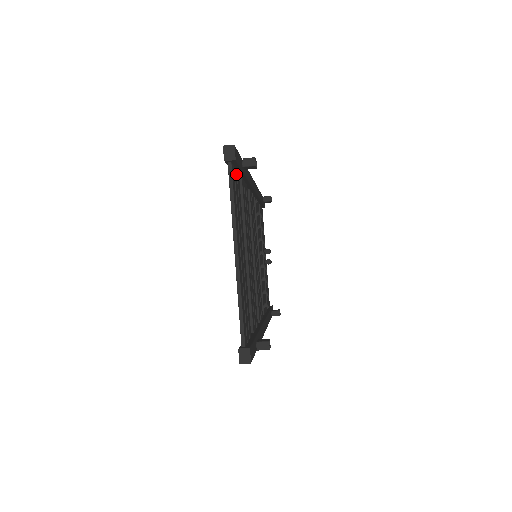
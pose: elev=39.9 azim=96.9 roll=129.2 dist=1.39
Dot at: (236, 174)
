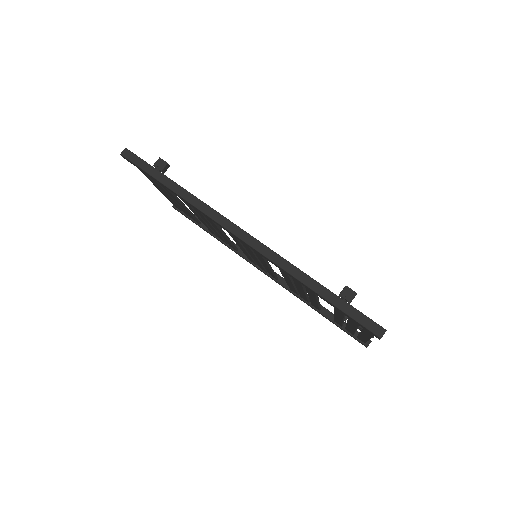
Dot at: occluded
